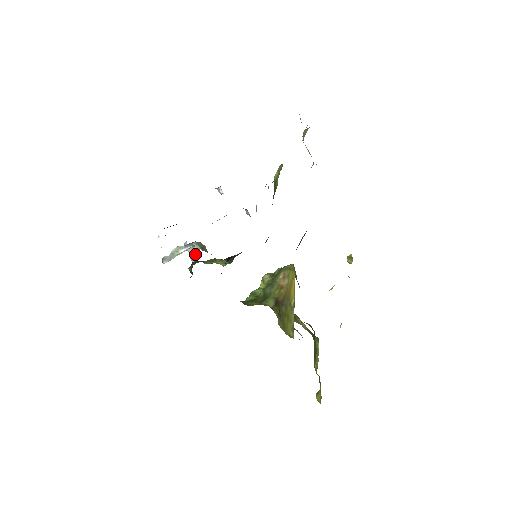
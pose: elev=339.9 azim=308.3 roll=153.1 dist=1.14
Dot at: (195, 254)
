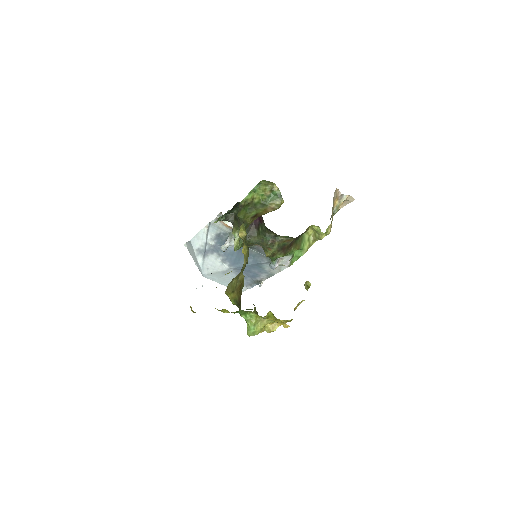
Dot at: (227, 245)
